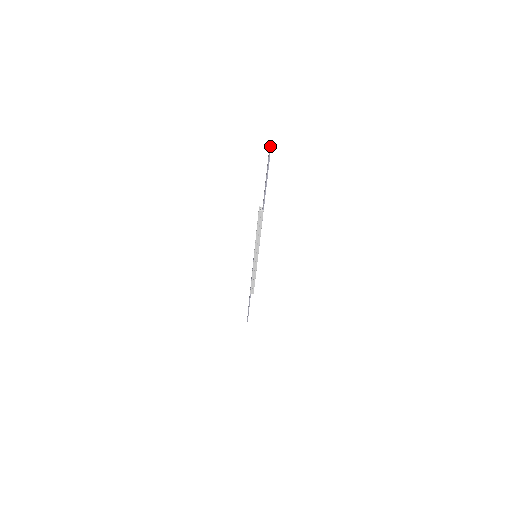
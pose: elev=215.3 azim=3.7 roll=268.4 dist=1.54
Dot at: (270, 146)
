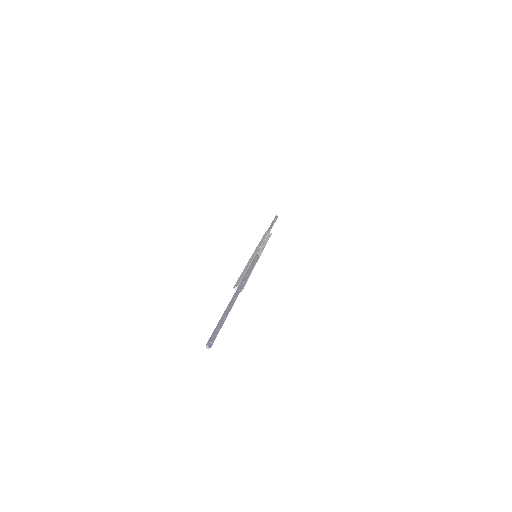
Dot at: (209, 347)
